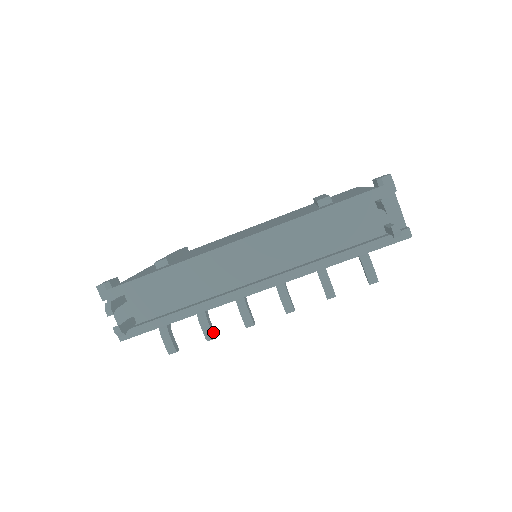
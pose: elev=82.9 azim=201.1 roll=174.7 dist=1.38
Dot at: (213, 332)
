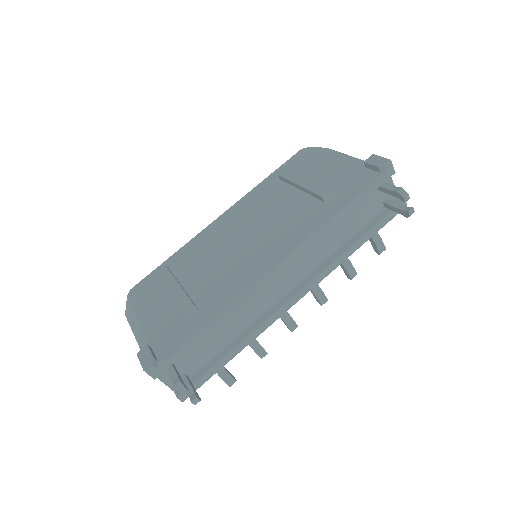
Dot at: (264, 349)
